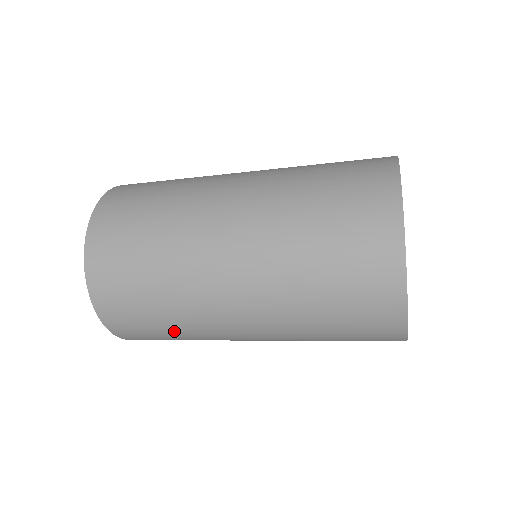
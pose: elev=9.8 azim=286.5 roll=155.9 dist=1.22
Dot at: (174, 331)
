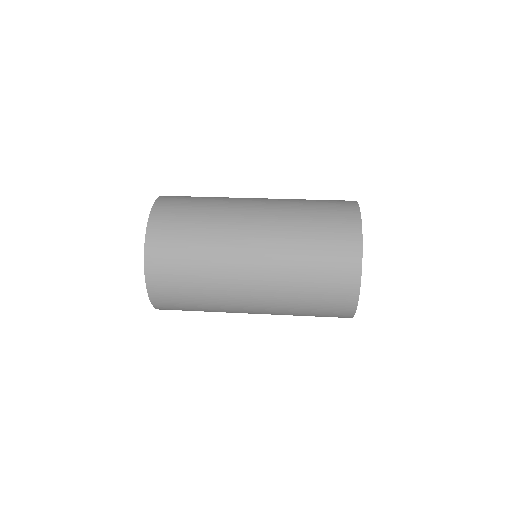
Dot at: occluded
